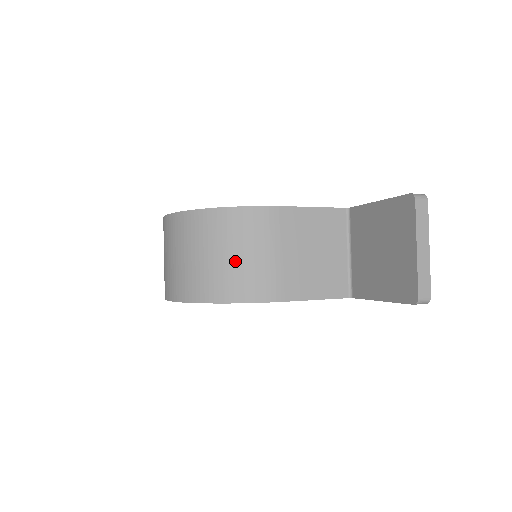
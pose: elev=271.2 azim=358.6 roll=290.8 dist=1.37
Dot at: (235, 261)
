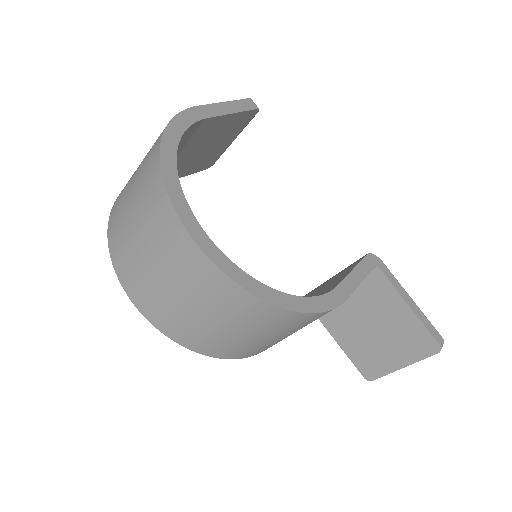
Dot at: (269, 341)
